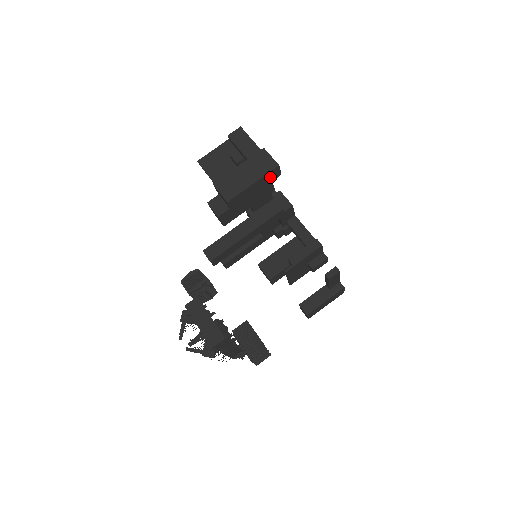
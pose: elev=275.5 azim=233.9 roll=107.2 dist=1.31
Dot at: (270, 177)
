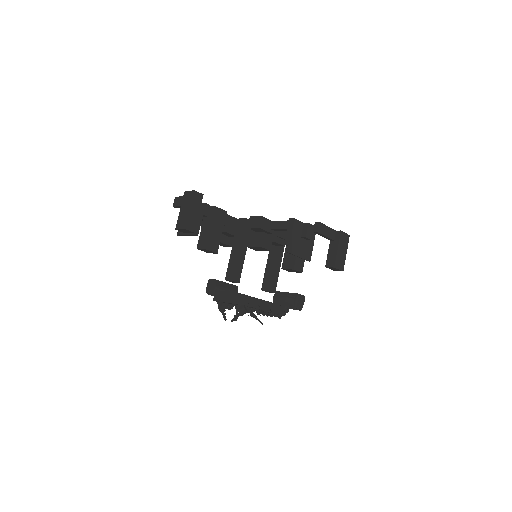
Dot at: (197, 200)
